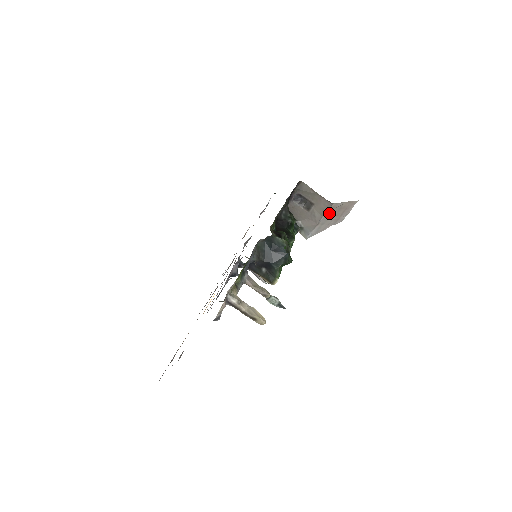
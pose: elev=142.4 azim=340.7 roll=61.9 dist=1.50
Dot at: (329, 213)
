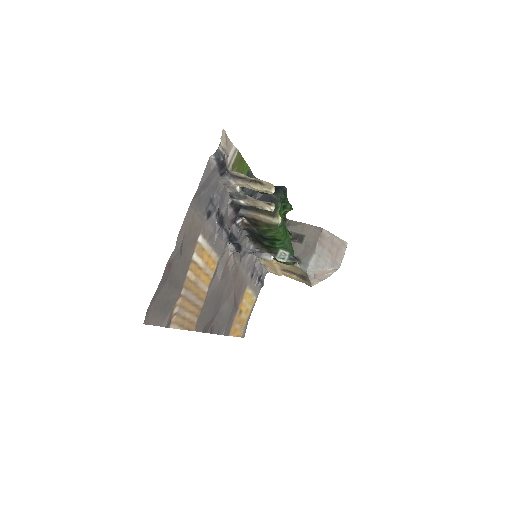
Dot at: (322, 243)
